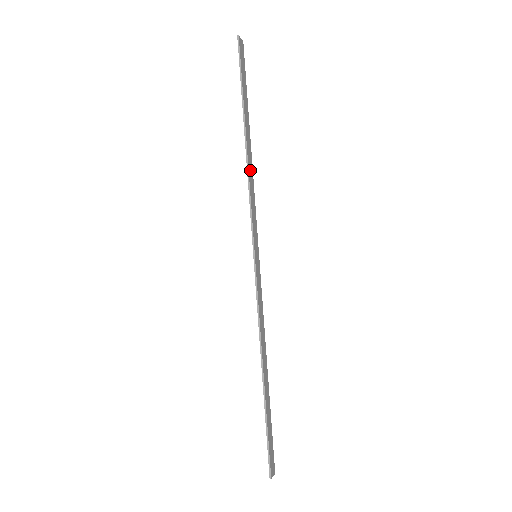
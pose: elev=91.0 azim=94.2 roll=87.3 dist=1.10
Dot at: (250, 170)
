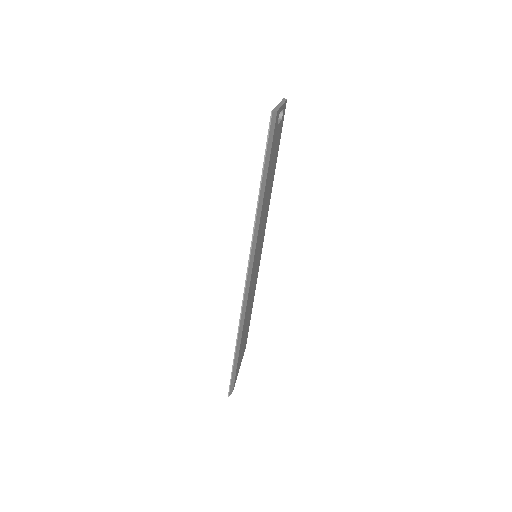
Dot at: (257, 221)
